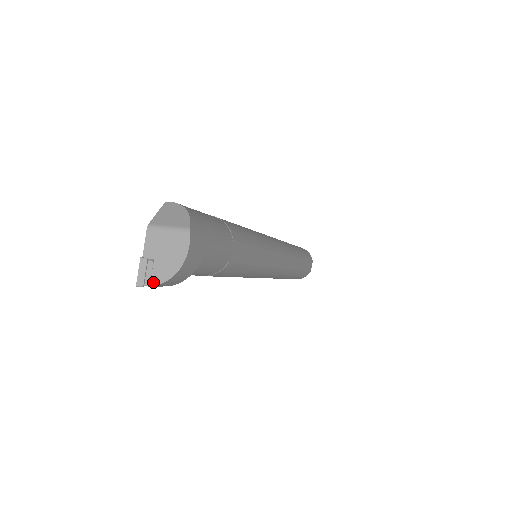
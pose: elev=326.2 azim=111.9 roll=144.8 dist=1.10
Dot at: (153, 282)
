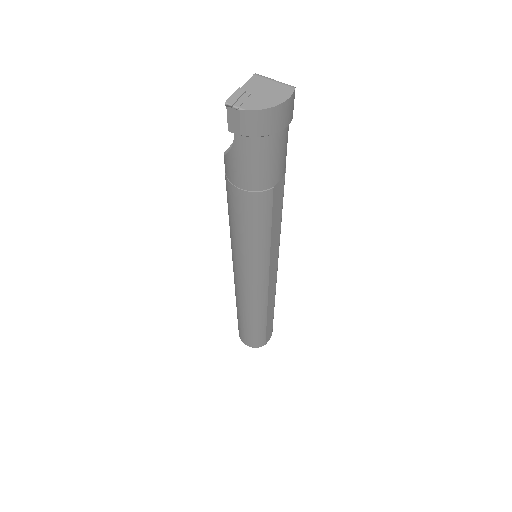
Dot at: (243, 106)
